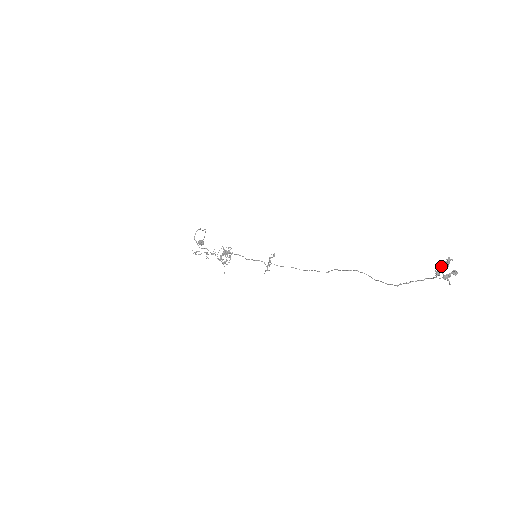
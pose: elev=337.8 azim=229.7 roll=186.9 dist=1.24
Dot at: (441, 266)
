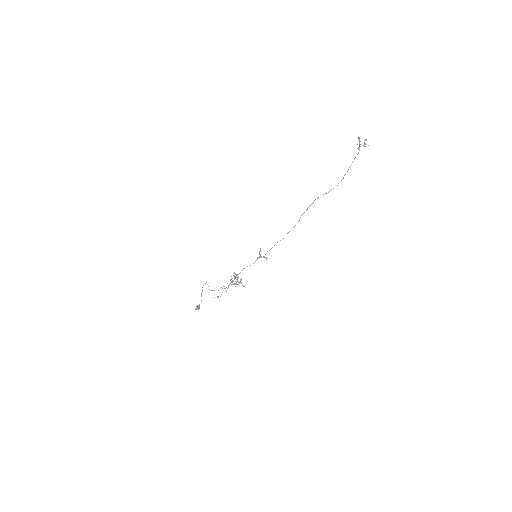
Dot at: occluded
